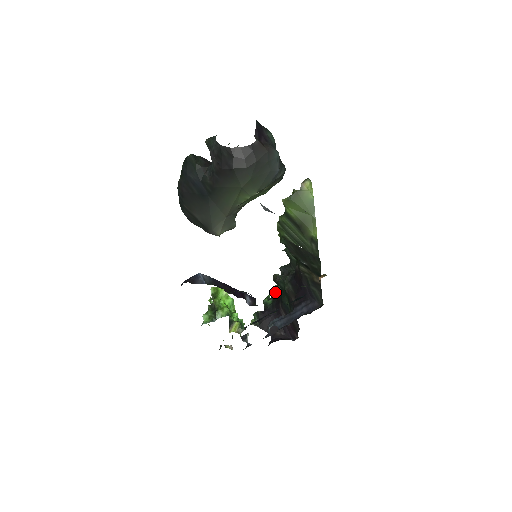
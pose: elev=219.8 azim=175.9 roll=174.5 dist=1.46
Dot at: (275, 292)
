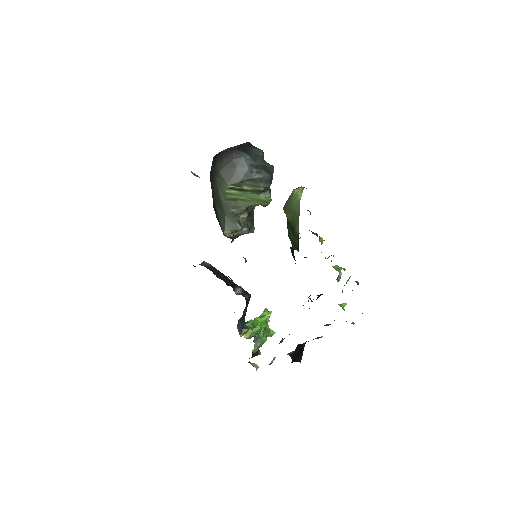
Dot at: occluded
